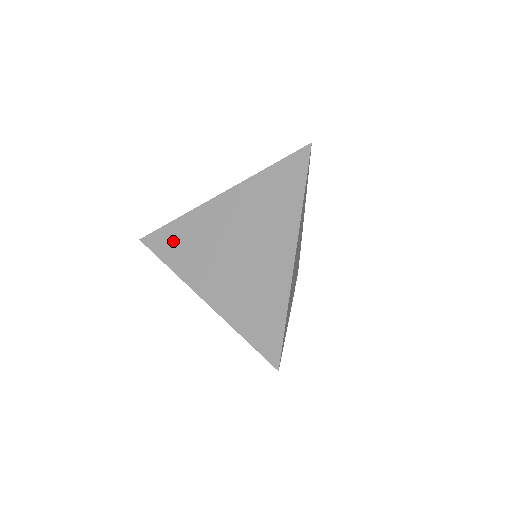
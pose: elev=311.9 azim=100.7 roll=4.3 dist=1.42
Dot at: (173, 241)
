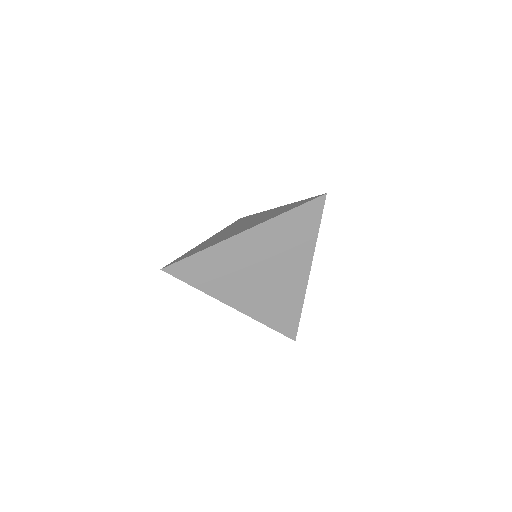
Dot at: (192, 252)
